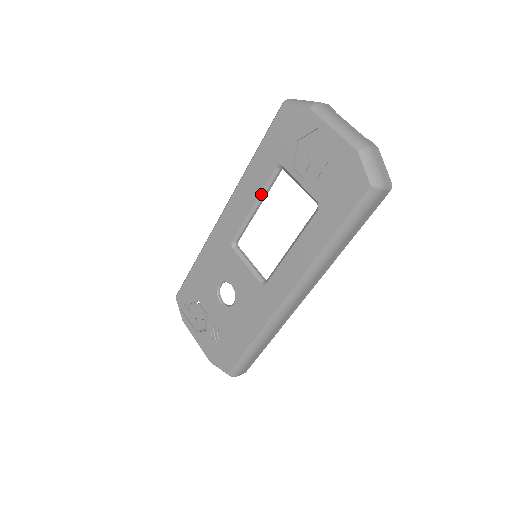
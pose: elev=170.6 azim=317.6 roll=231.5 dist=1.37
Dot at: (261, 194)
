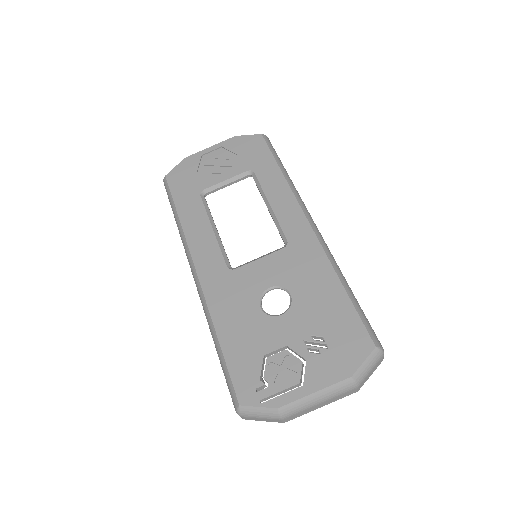
Dot at: (209, 218)
